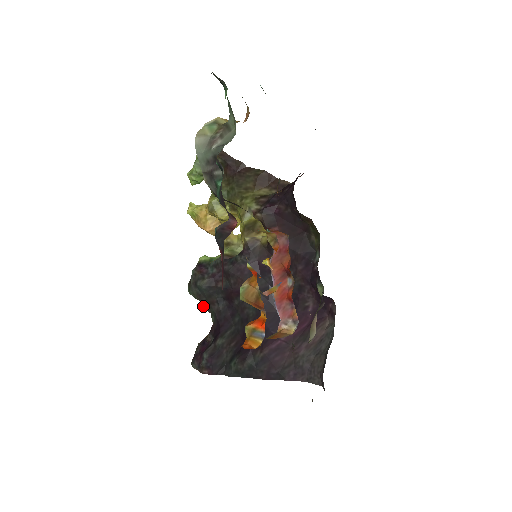
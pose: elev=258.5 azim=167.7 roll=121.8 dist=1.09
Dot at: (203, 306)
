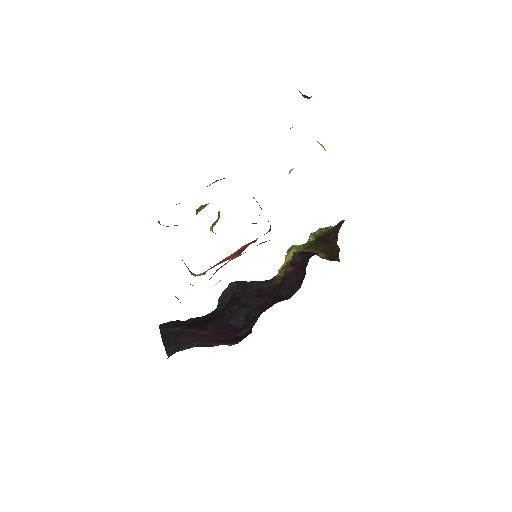
Dot at: occluded
